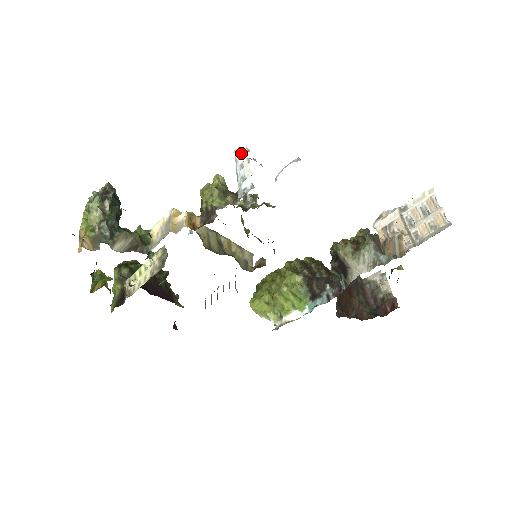
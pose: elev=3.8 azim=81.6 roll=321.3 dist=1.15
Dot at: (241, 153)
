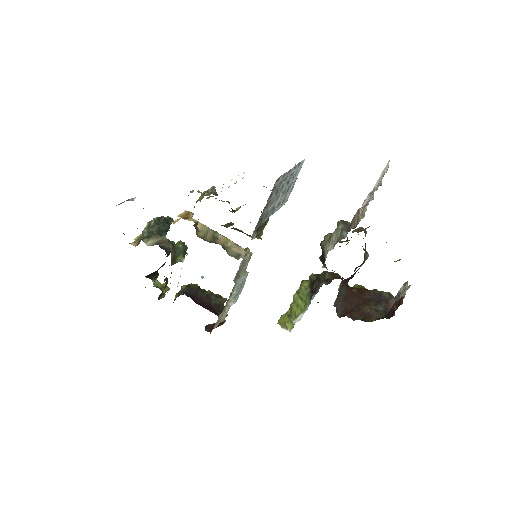
Dot at: occluded
